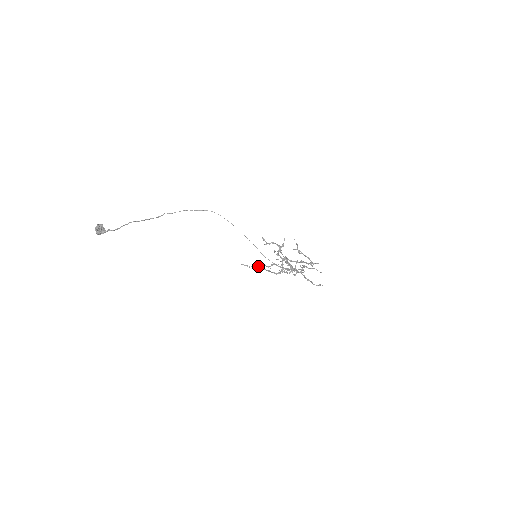
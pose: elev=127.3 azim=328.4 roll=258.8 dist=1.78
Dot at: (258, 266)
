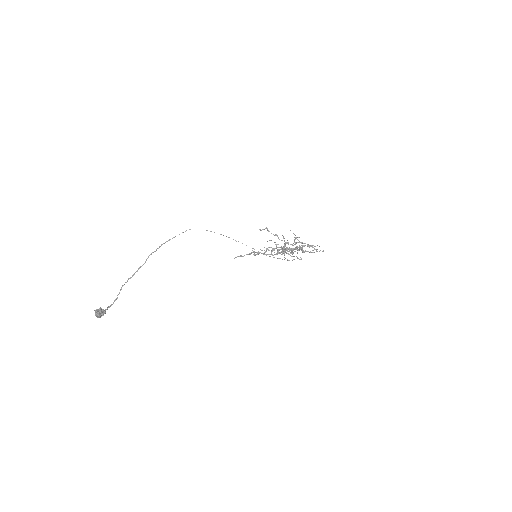
Dot at: (251, 252)
